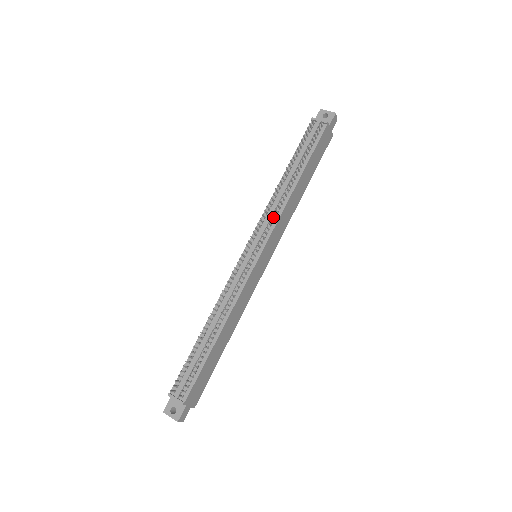
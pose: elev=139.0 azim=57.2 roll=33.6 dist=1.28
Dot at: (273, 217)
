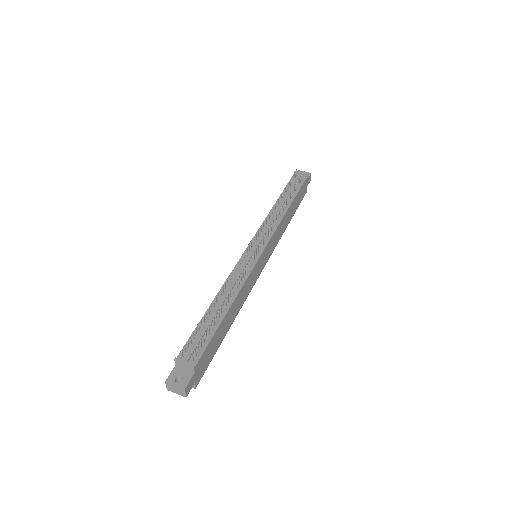
Dot at: (272, 226)
